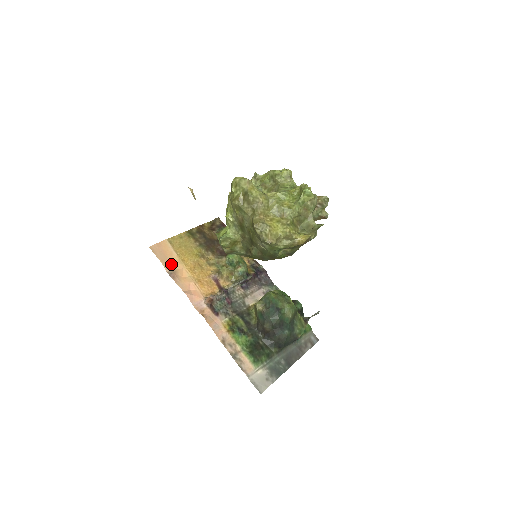
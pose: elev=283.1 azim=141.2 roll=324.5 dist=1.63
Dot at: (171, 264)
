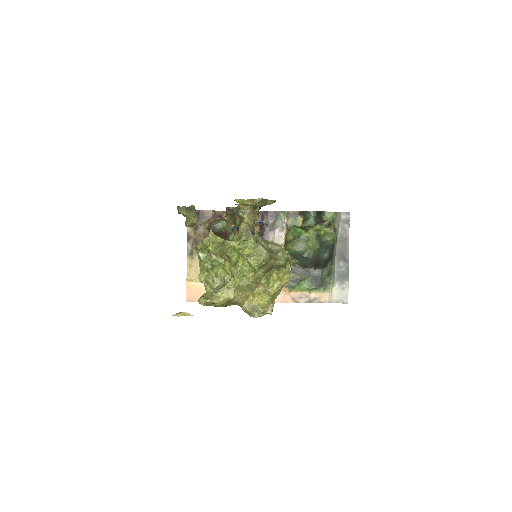
Dot at: occluded
